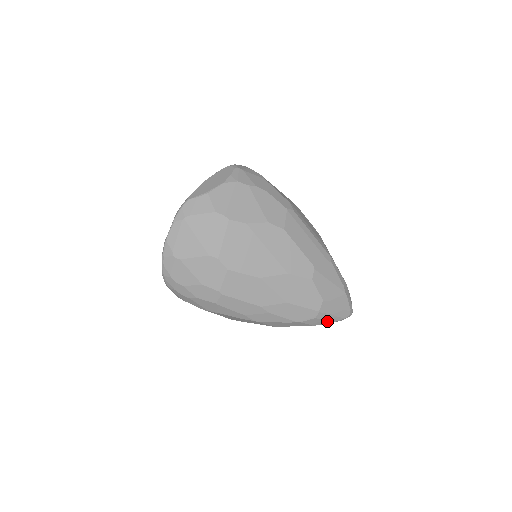
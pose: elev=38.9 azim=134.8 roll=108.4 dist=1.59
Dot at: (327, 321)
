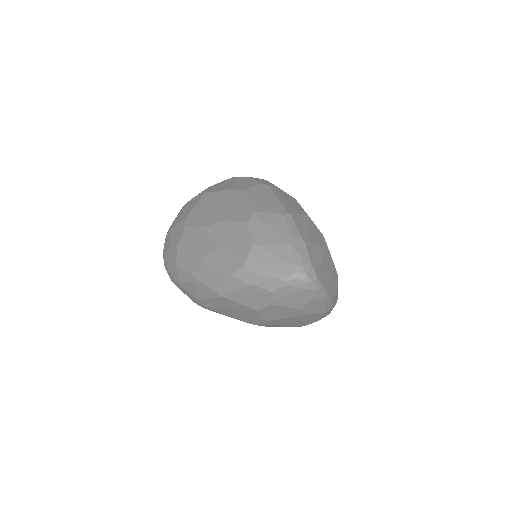
Dot at: (262, 277)
